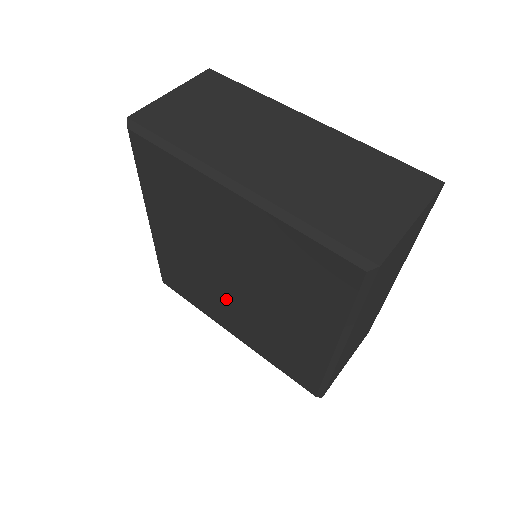
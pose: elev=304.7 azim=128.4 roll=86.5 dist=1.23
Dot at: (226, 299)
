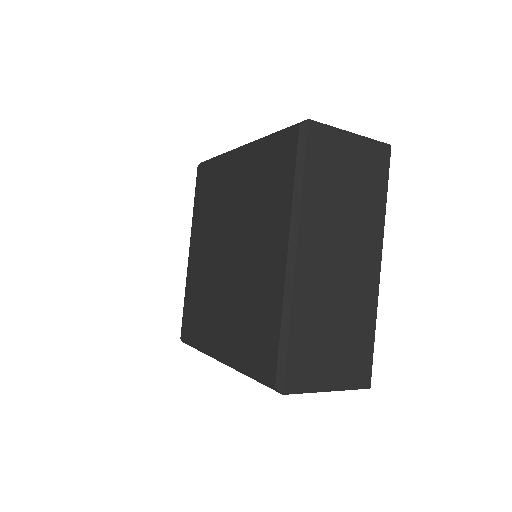
Dot at: (220, 294)
